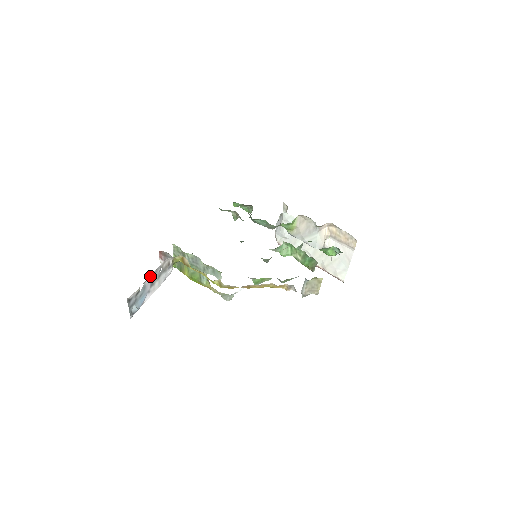
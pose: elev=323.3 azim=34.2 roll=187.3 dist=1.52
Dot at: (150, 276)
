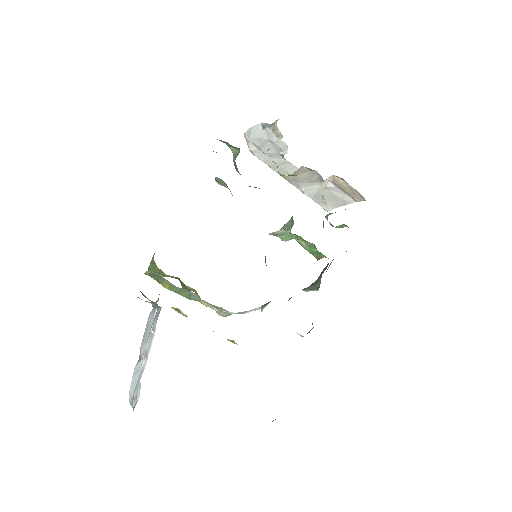
Dot at: (147, 359)
